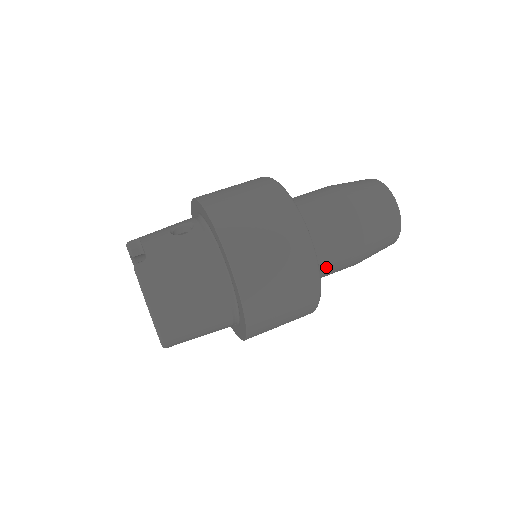
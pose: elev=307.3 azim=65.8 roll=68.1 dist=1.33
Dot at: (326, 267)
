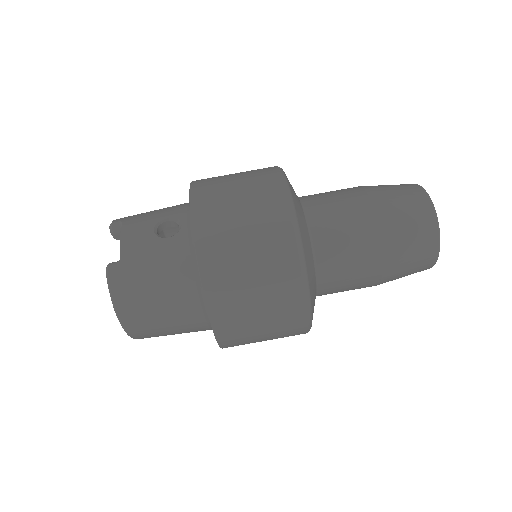
Dot at: (329, 291)
